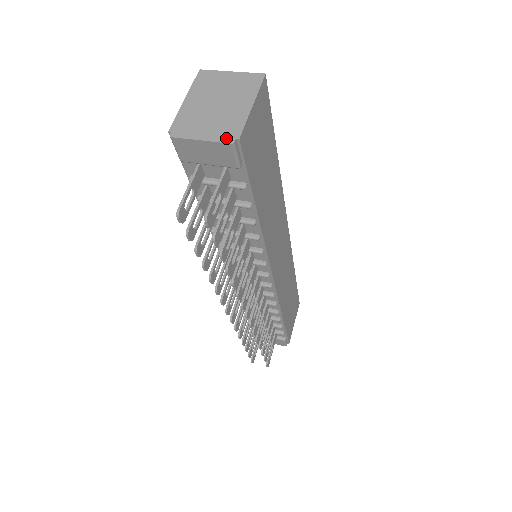
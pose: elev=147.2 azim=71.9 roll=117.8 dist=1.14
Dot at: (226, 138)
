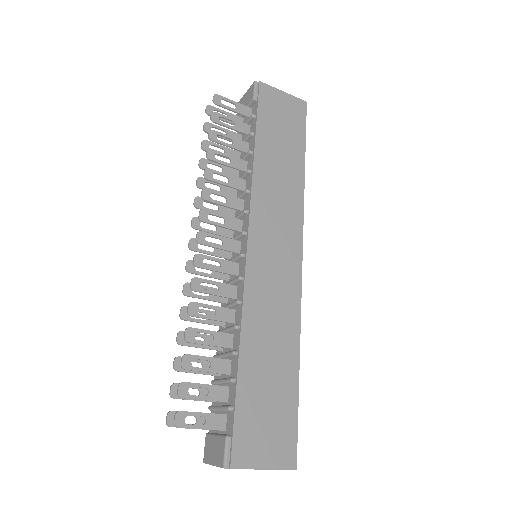
Dot at: occluded
